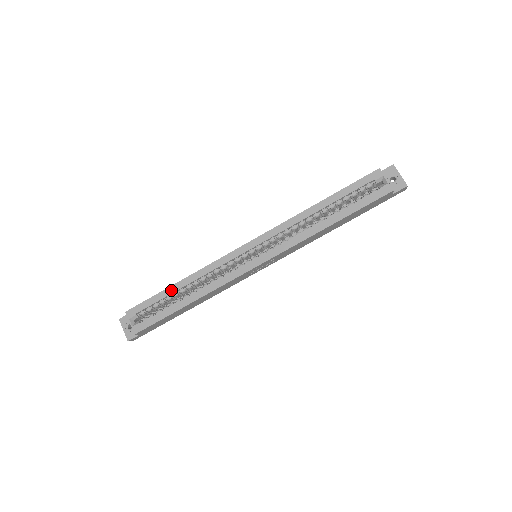
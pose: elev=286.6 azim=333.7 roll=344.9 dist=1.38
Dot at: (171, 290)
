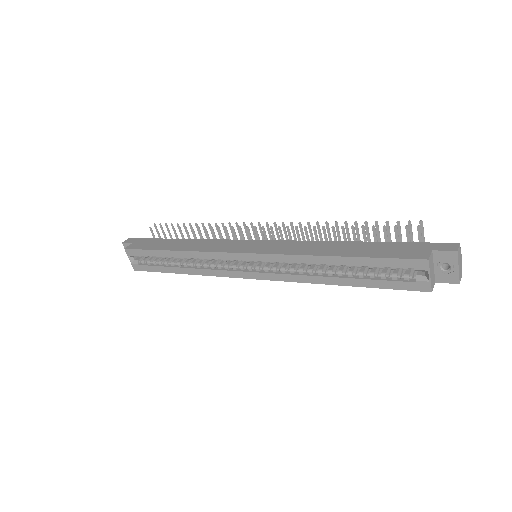
Dot at: (165, 254)
